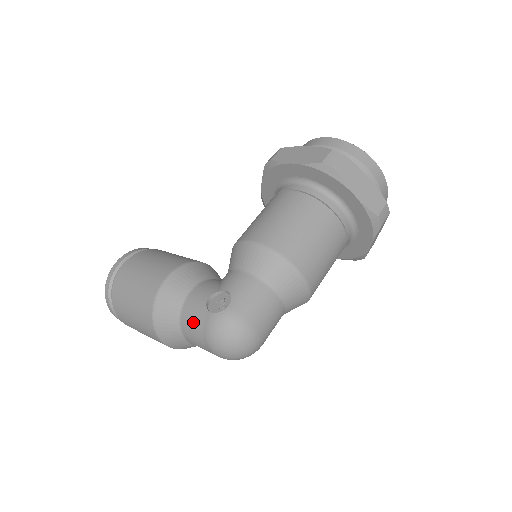
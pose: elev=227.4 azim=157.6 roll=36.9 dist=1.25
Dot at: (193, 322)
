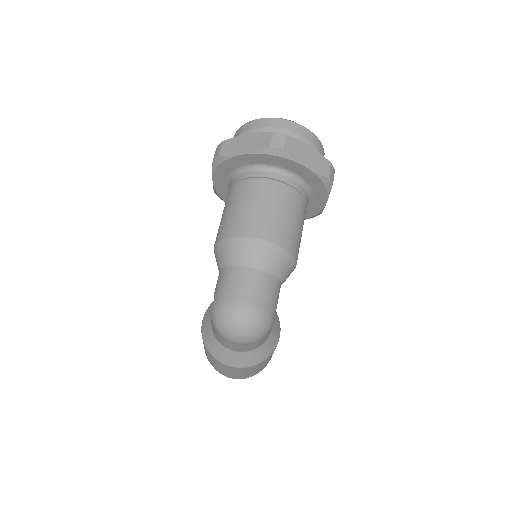
Dot at: (216, 334)
